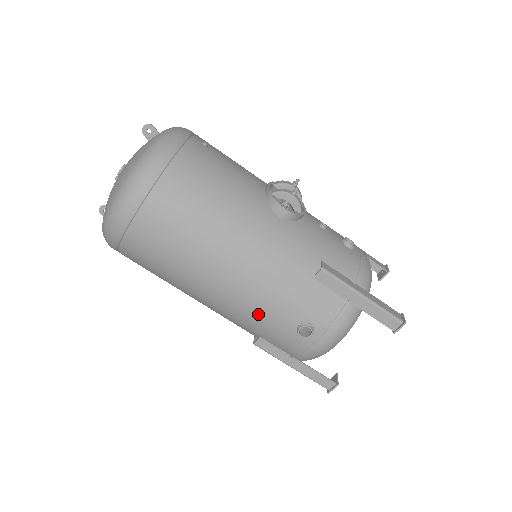
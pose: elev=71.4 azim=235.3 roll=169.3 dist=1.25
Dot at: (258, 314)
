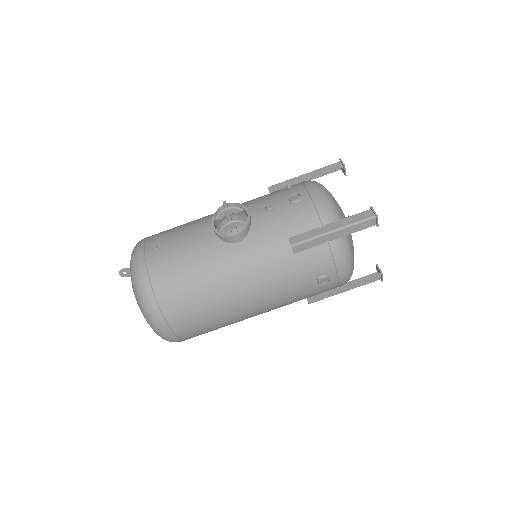
Dot at: (289, 298)
